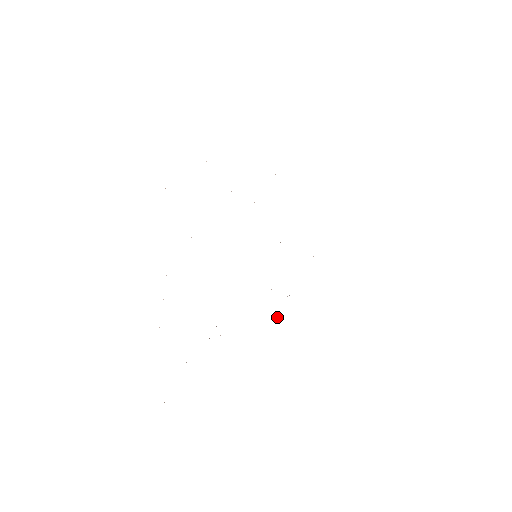
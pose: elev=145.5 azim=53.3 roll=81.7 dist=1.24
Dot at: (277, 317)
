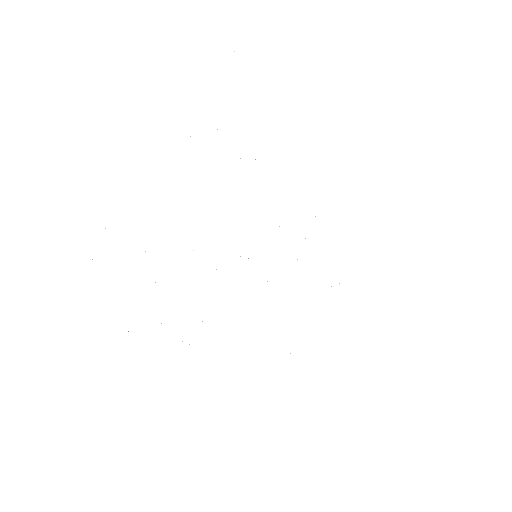
Dot at: occluded
